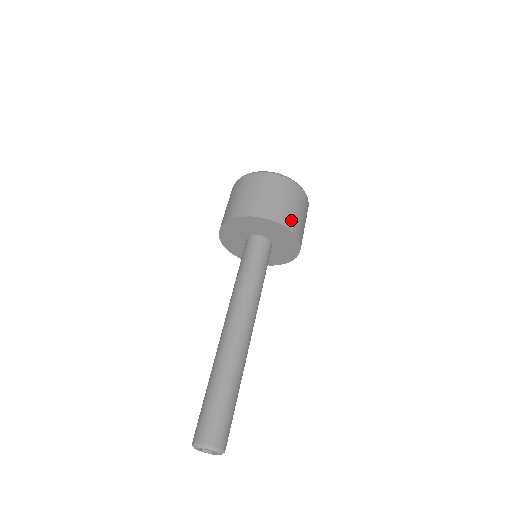
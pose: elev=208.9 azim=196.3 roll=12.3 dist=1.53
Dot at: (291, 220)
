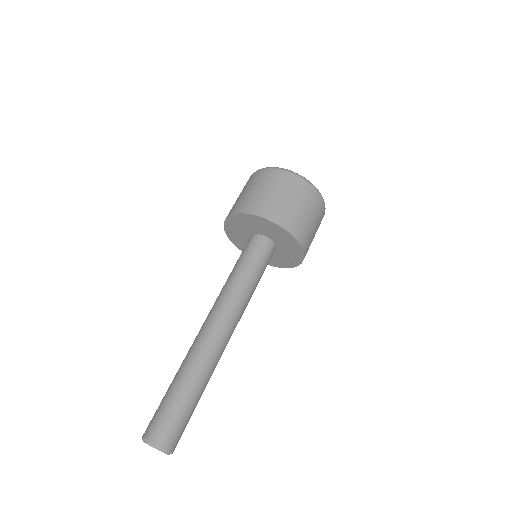
Dot at: (304, 234)
